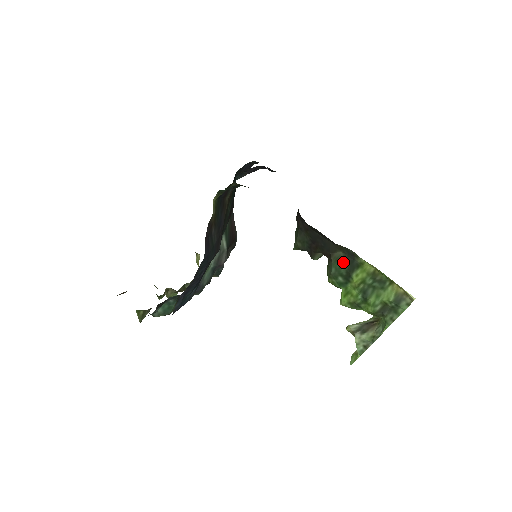
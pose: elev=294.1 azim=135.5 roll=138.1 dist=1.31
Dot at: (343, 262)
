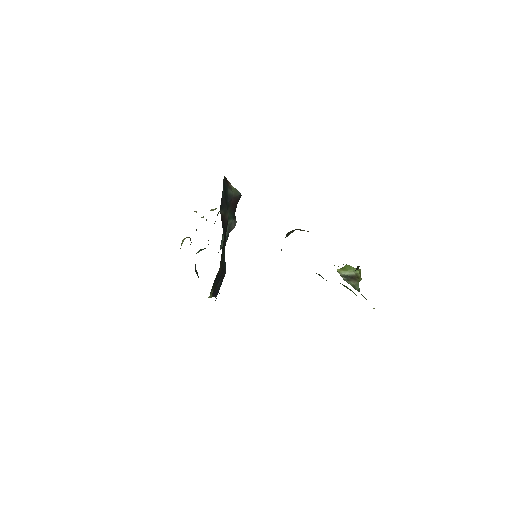
Dot at: (322, 277)
